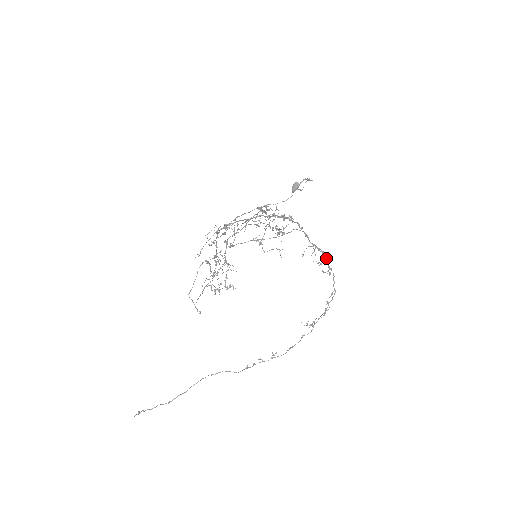
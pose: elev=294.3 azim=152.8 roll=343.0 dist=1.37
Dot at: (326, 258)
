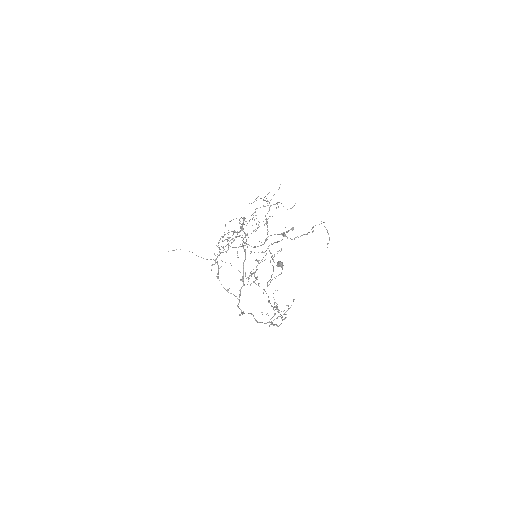
Dot at: (256, 321)
